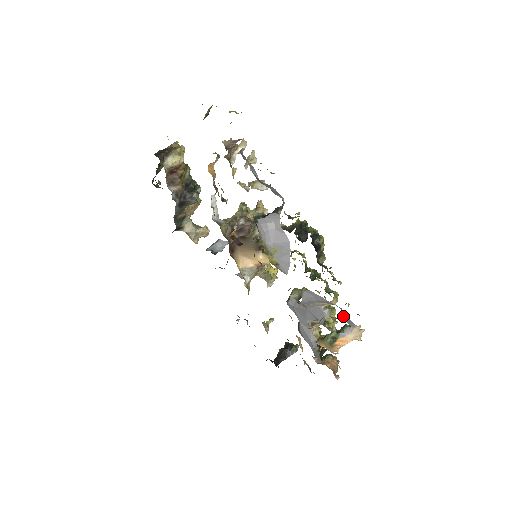
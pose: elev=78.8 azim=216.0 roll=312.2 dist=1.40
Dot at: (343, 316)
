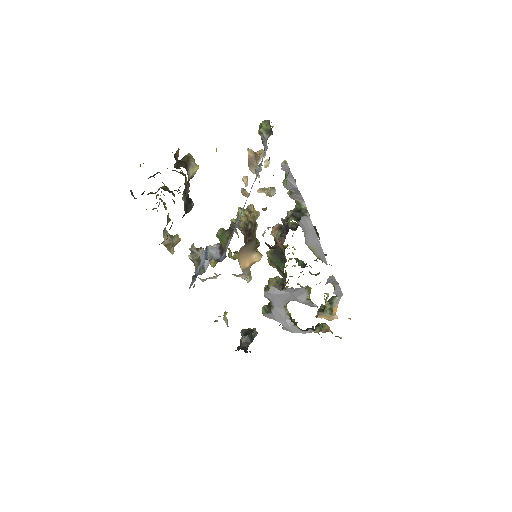
Dot at: (334, 290)
